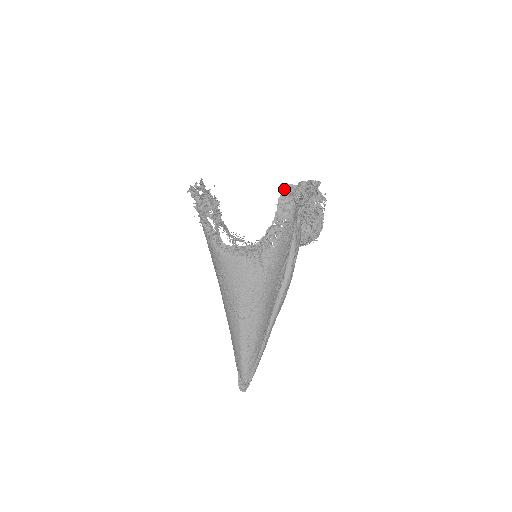
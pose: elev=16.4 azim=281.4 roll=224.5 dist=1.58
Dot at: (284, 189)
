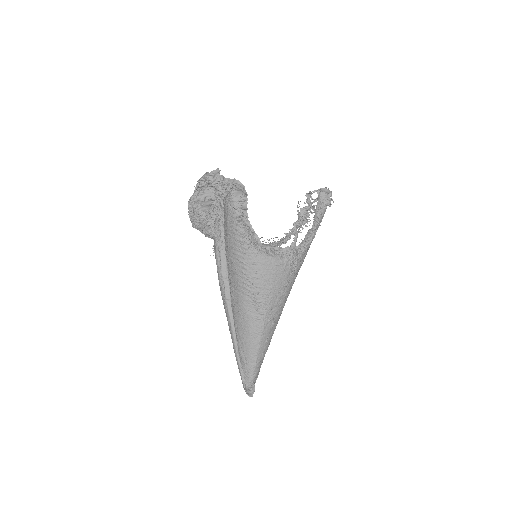
Dot at: (321, 194)
